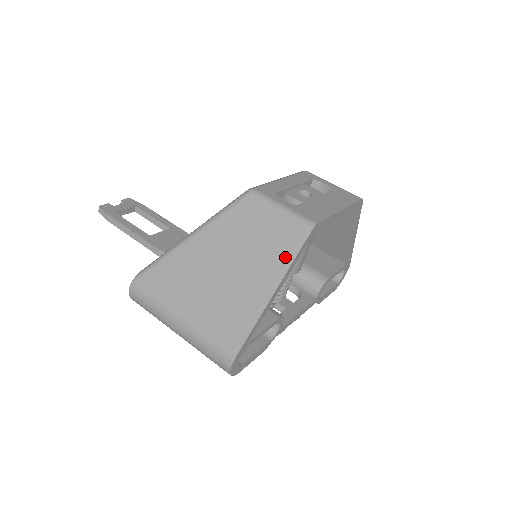
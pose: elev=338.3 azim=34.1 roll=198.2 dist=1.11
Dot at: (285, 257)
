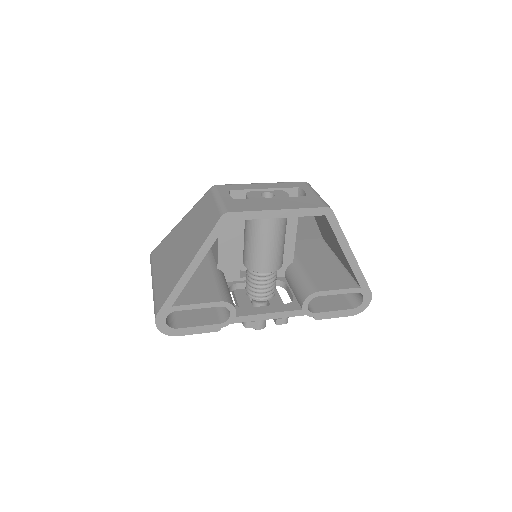
Dot at: (203, 238)
